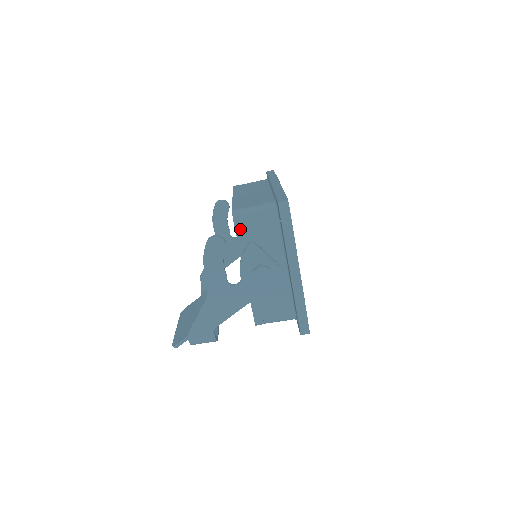
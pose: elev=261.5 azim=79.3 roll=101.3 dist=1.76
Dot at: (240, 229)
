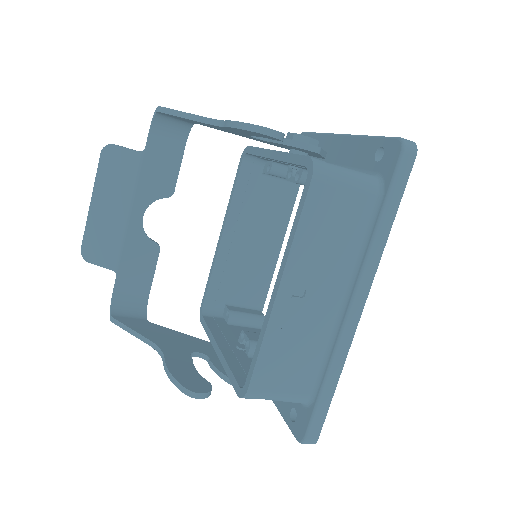
Dot at: occluded
